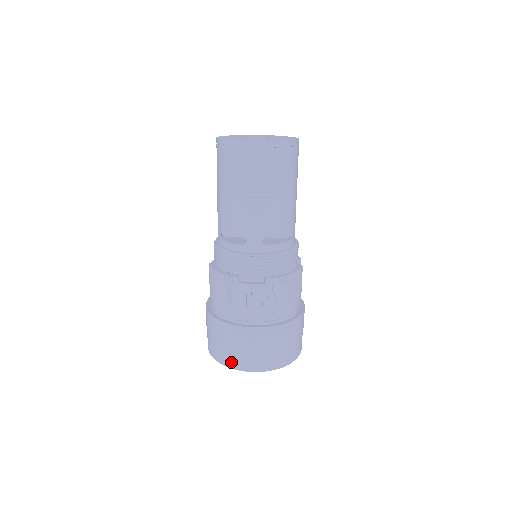
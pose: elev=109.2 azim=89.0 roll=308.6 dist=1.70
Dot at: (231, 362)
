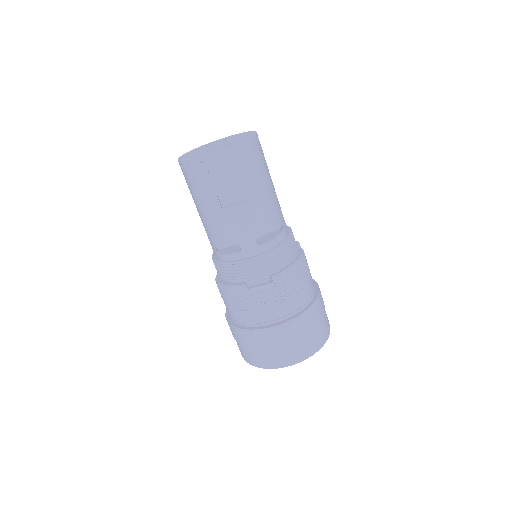
Dot at: (268, 363)
